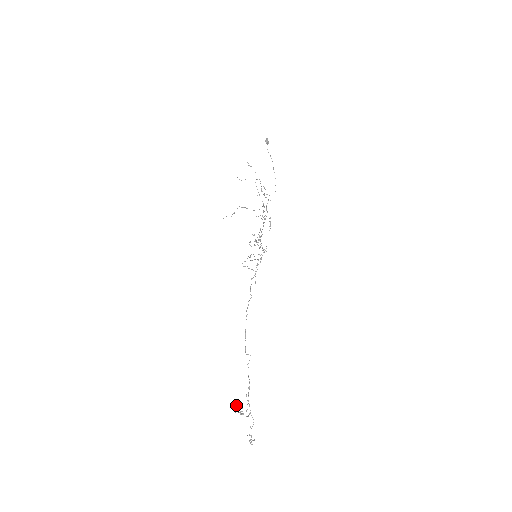
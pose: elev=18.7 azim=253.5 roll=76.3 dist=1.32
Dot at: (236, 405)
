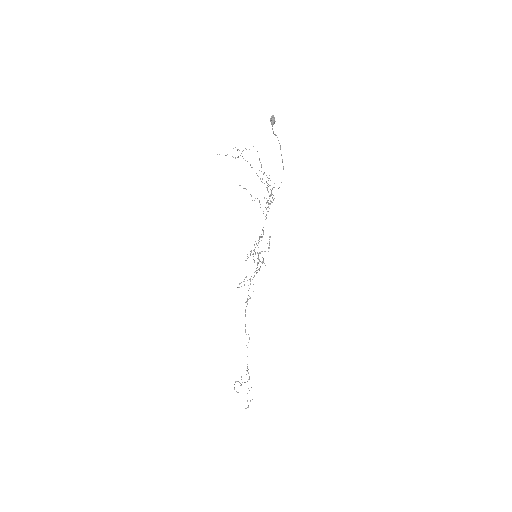
Dot at: (235, 382)
